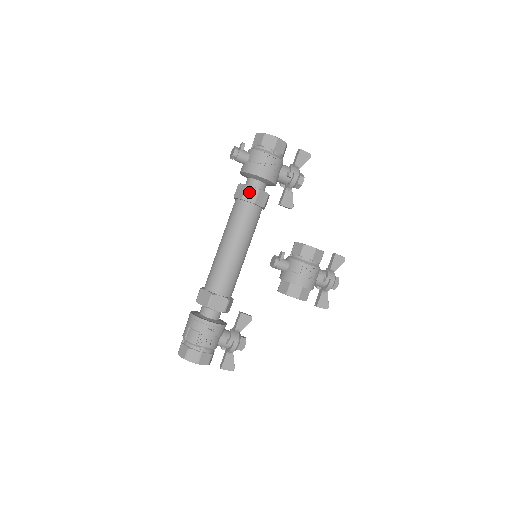
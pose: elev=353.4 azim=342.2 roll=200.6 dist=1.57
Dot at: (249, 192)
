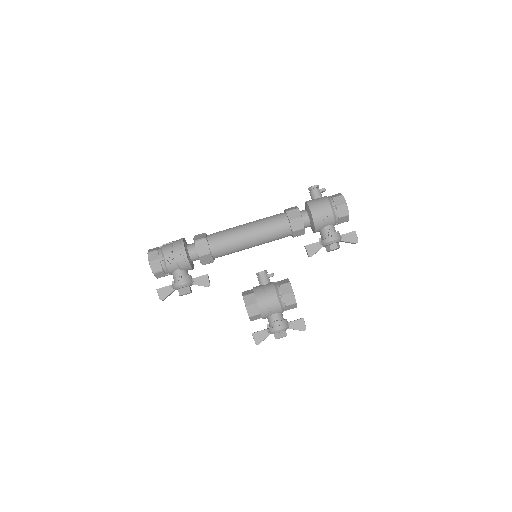
Dot at: (295, 212)
